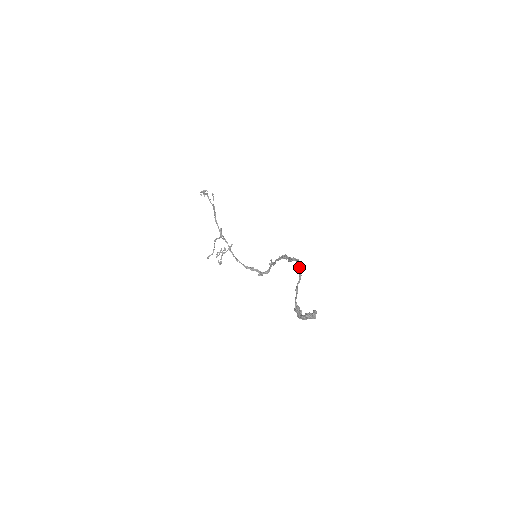
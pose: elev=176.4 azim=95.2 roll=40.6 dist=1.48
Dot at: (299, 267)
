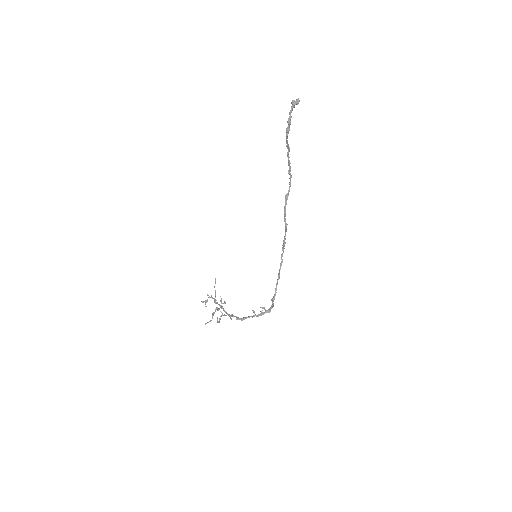
Dot at: (288, 157)
